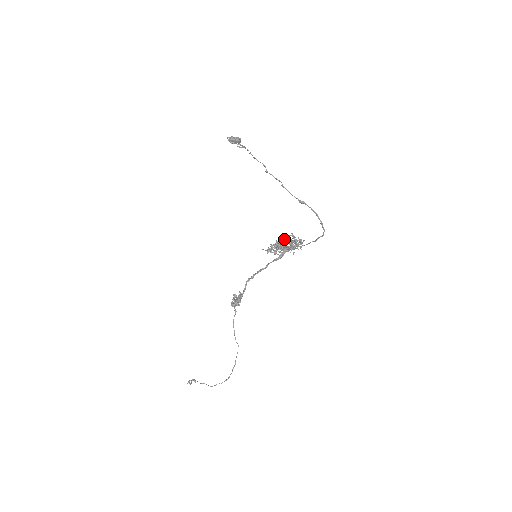
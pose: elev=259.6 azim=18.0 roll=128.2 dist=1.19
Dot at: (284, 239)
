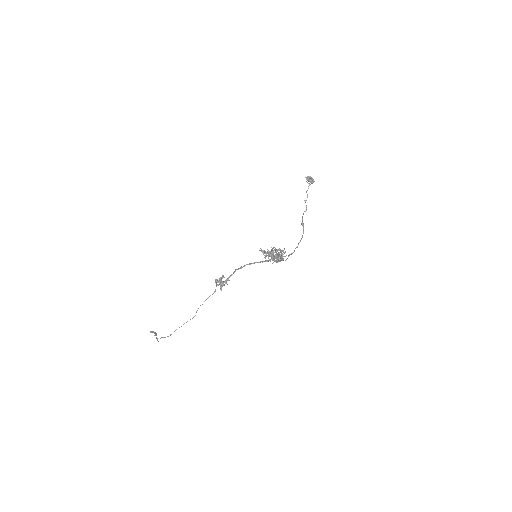
Dot at: occluded
